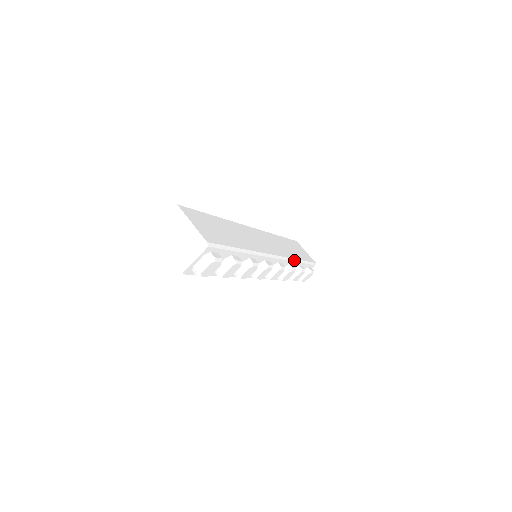
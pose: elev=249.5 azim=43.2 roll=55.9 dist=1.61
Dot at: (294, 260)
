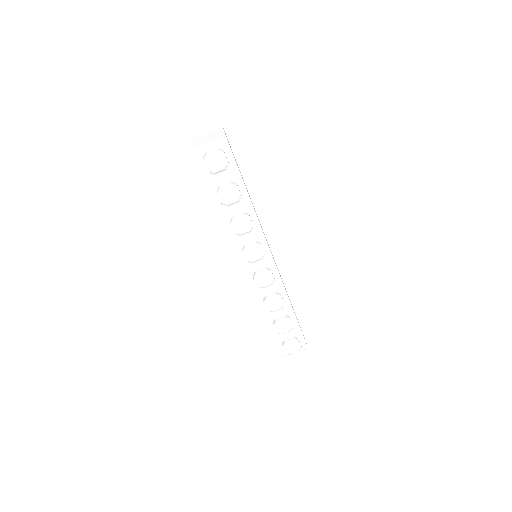
Dot at: (287, 296)
